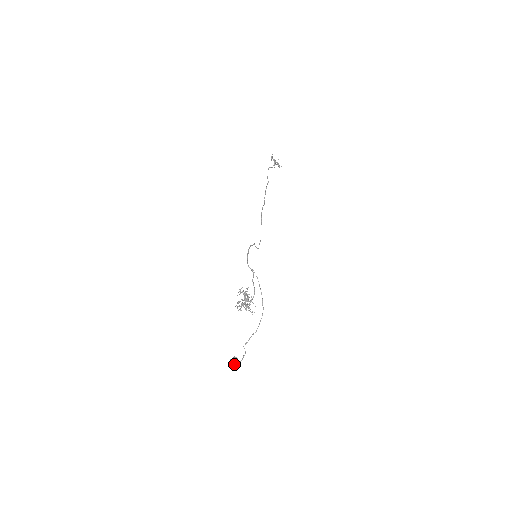
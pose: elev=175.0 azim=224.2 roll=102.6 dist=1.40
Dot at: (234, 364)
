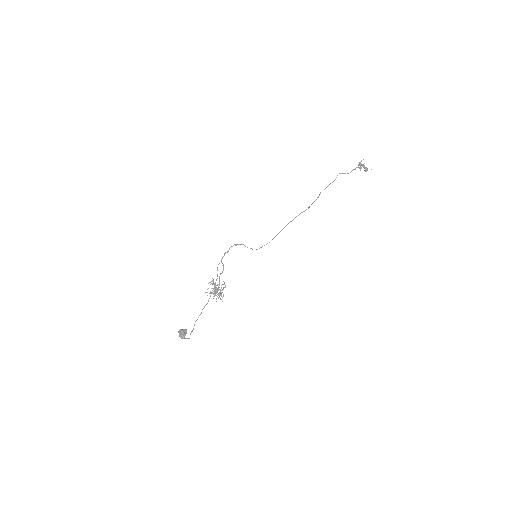
Dot at: (180, 334)
